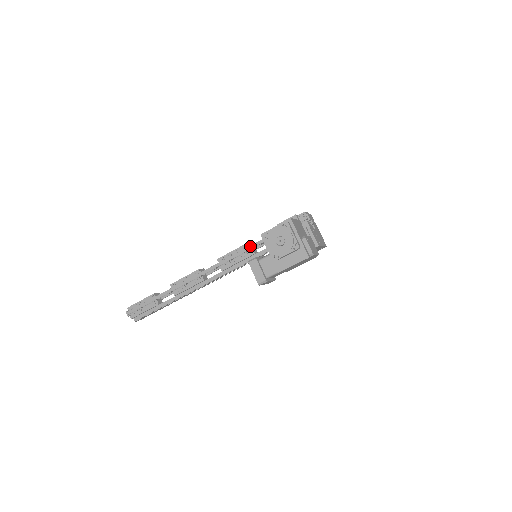
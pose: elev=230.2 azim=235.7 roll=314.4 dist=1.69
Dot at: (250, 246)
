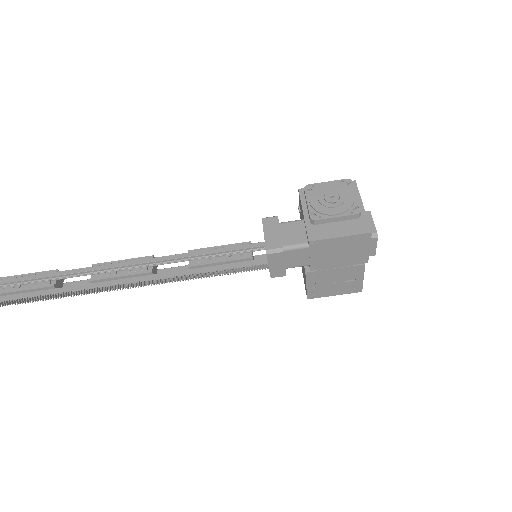
Dot at: (251, 244)
